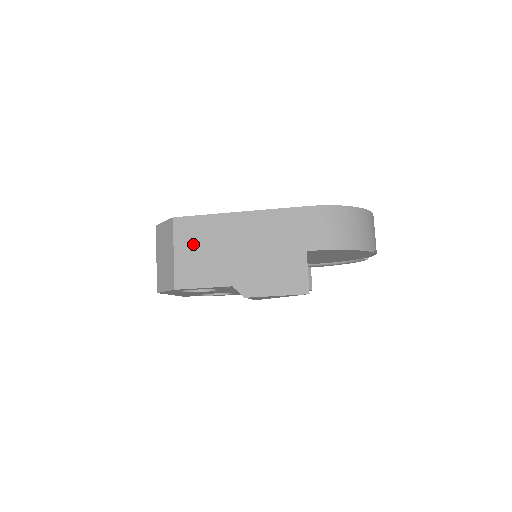
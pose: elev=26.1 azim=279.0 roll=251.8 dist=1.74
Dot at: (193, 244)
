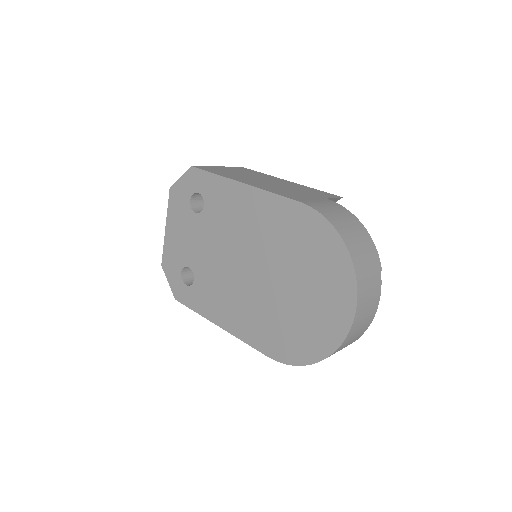
Dot at: occluded
